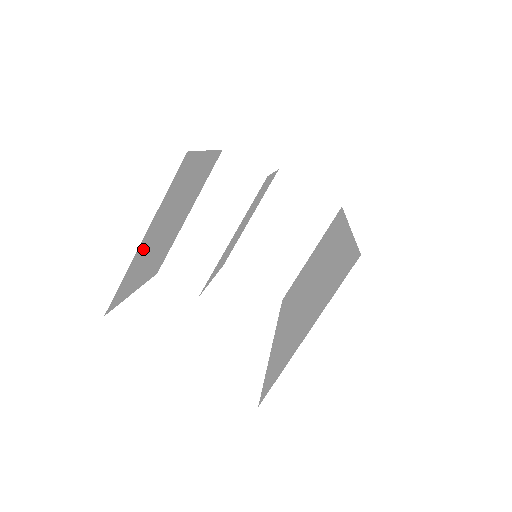
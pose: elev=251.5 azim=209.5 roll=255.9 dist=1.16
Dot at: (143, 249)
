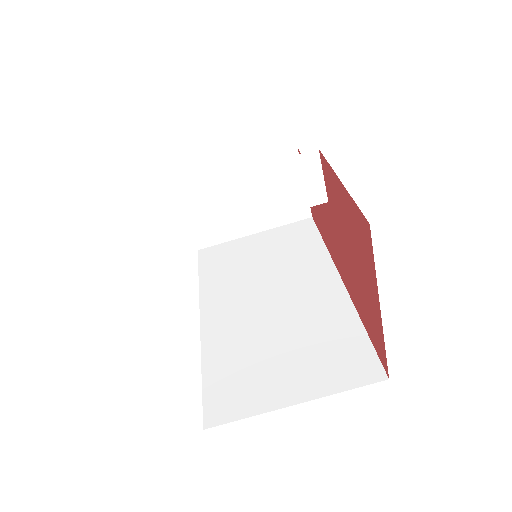
Dot at: occluded
